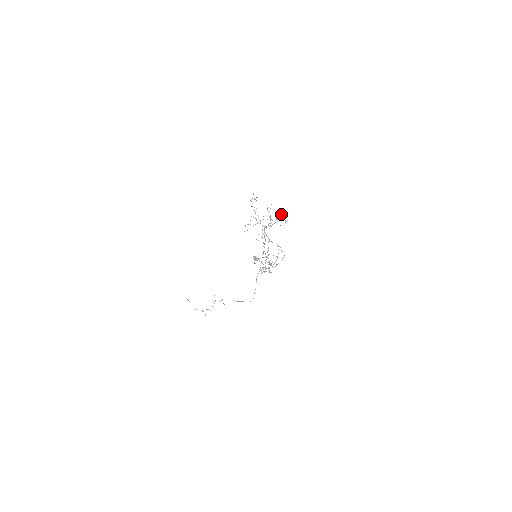
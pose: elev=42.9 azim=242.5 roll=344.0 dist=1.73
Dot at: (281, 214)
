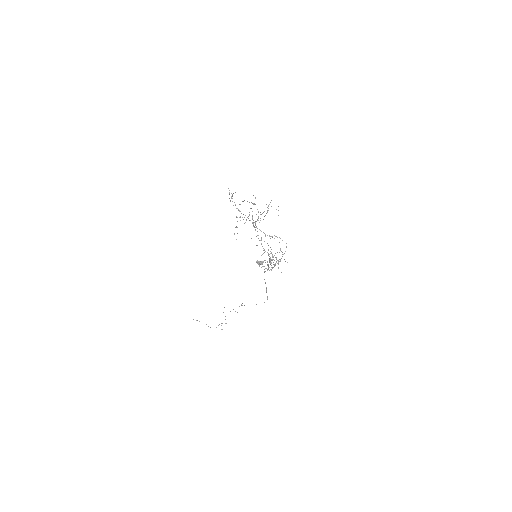
Dot at: occluded
